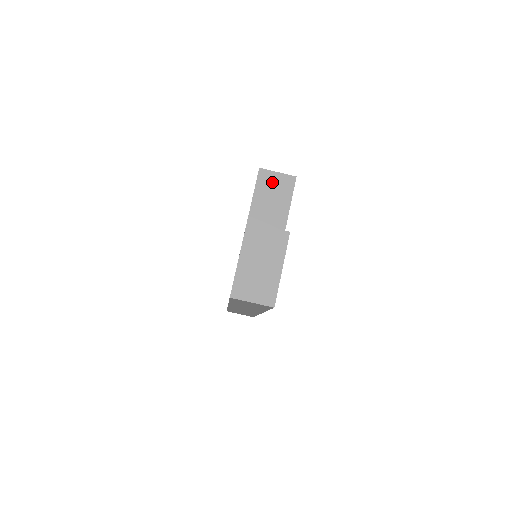
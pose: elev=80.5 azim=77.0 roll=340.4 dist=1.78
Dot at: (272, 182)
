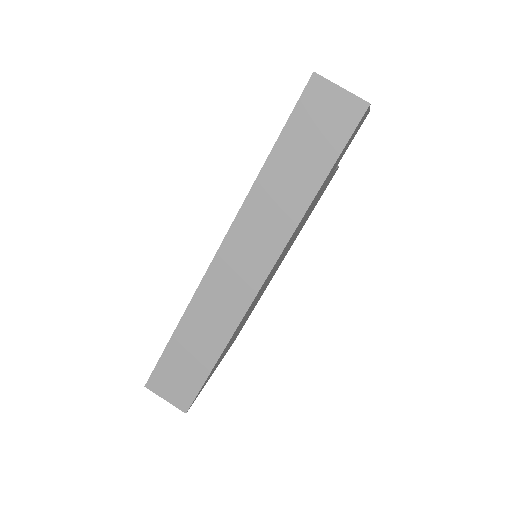
Dot at: occluded
